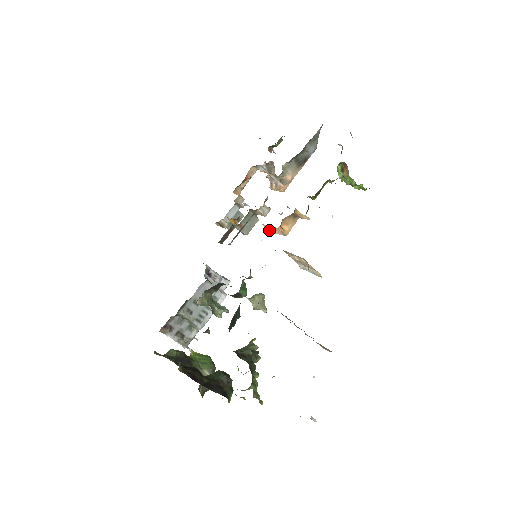
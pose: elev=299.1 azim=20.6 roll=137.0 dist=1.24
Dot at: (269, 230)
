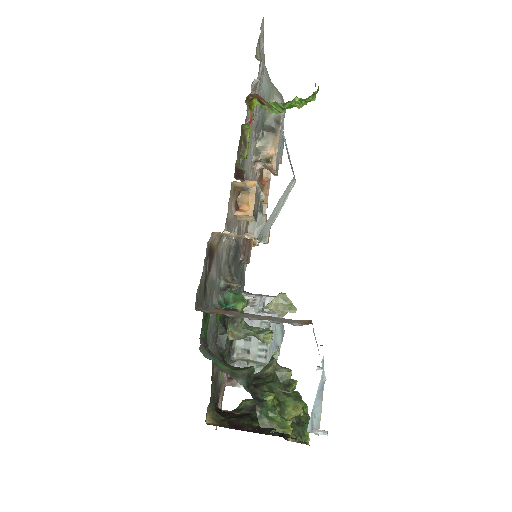
Dot at: occluded
